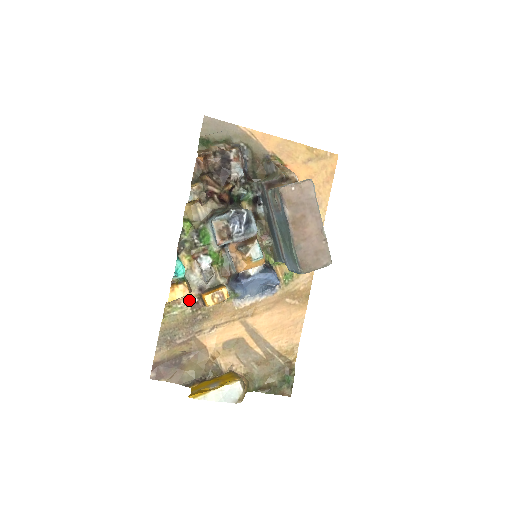
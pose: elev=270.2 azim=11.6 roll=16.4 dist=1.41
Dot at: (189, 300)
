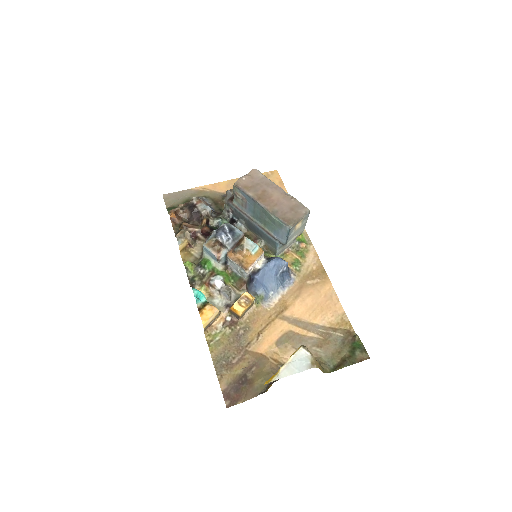
Dot at: (223, 322)
